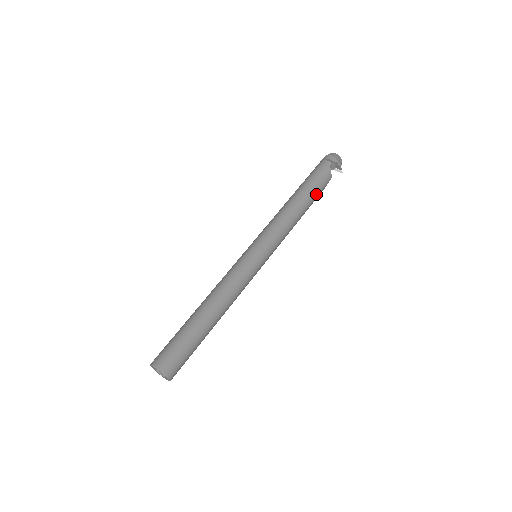
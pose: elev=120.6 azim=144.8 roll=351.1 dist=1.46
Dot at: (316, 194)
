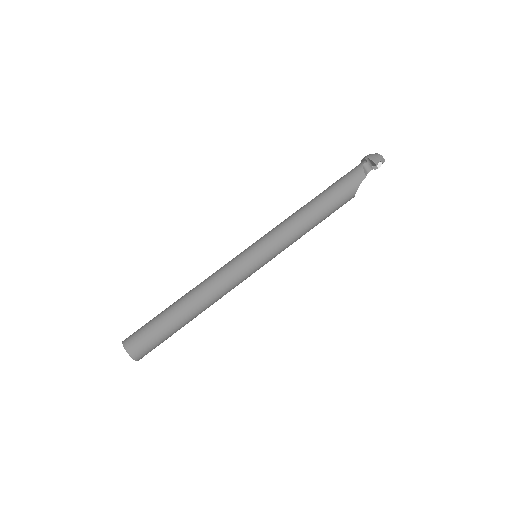
Dot at: (339, 193)
